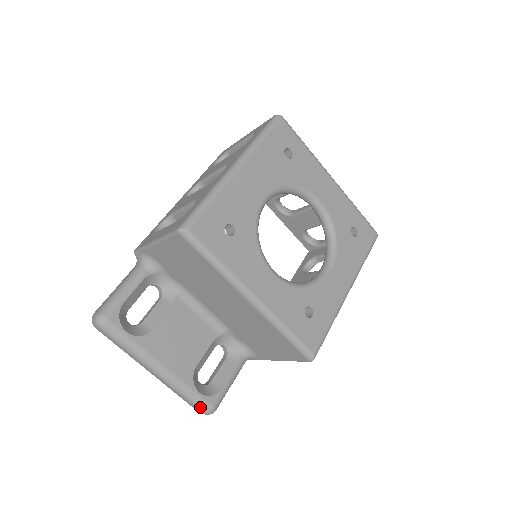
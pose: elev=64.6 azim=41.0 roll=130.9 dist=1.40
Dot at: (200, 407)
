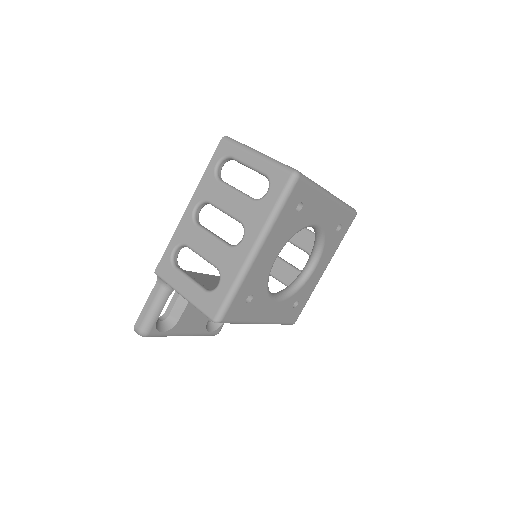
Dot at: occluded
